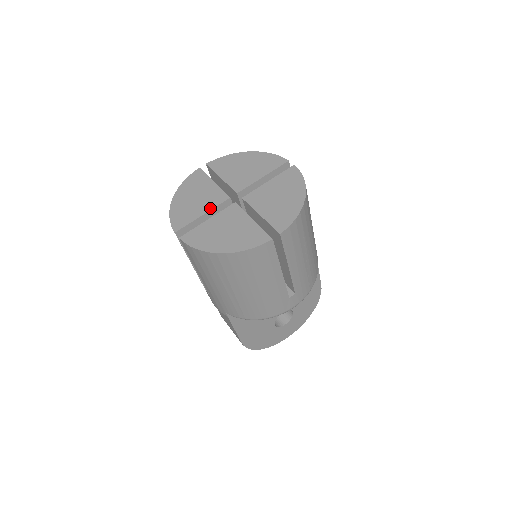
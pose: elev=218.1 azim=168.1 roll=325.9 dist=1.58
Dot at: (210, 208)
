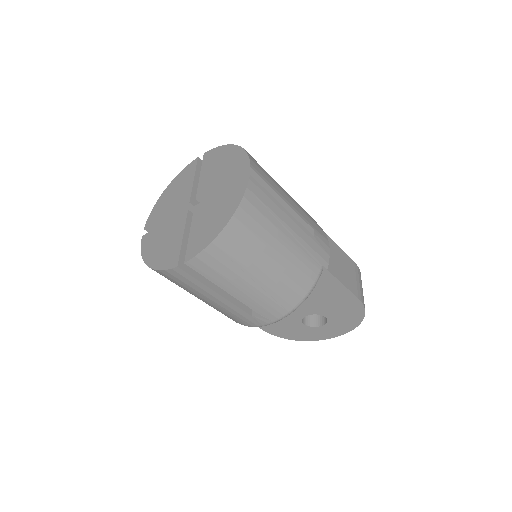
Dot at: (173, 210)
